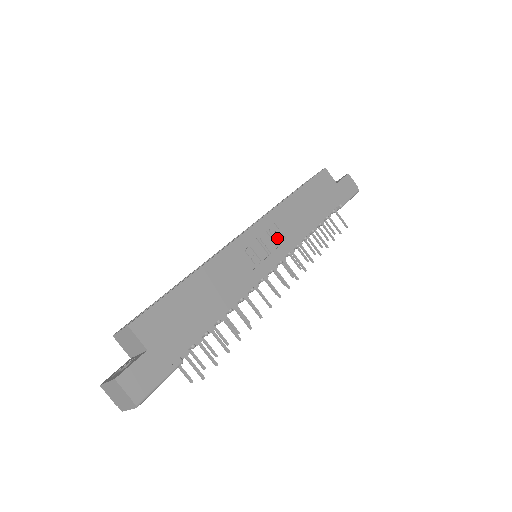
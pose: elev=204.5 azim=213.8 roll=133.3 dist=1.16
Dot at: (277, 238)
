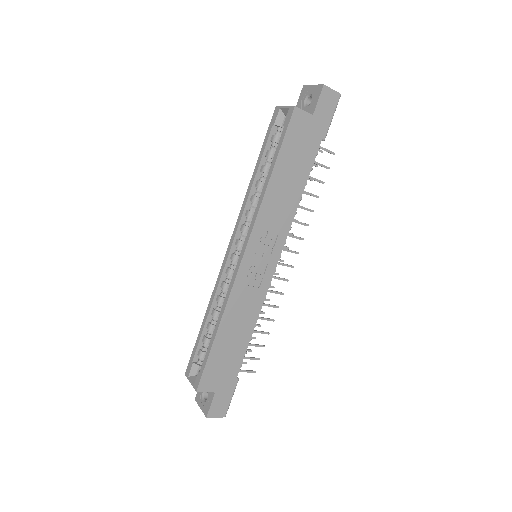
Dot at: (269, 242)
